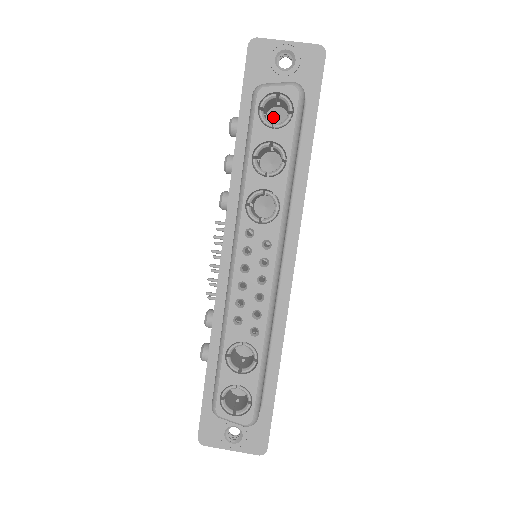
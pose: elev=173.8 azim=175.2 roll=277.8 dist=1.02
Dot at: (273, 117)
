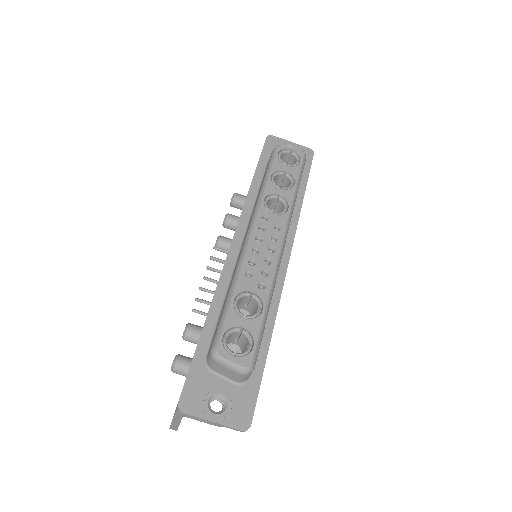
Dot at: occluded
